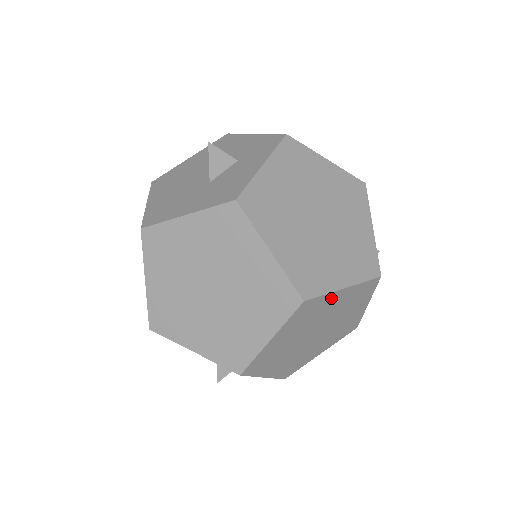
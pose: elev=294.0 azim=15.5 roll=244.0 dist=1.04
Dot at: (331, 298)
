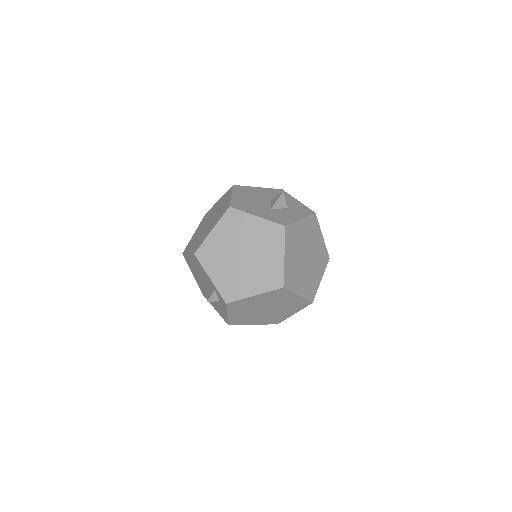
Dot at: (290, 296)
